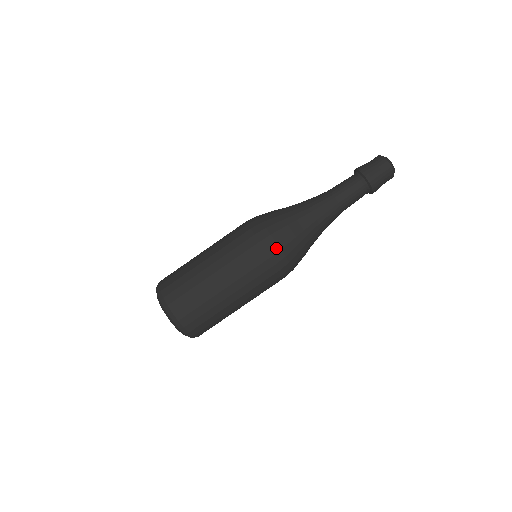
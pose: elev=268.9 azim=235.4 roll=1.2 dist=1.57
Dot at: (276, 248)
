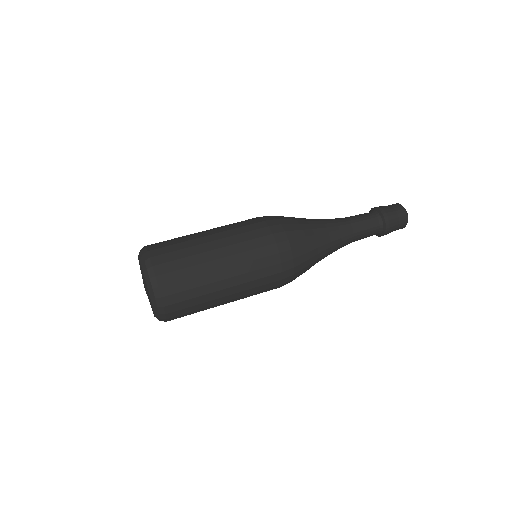
Dot at: (287, 246)
